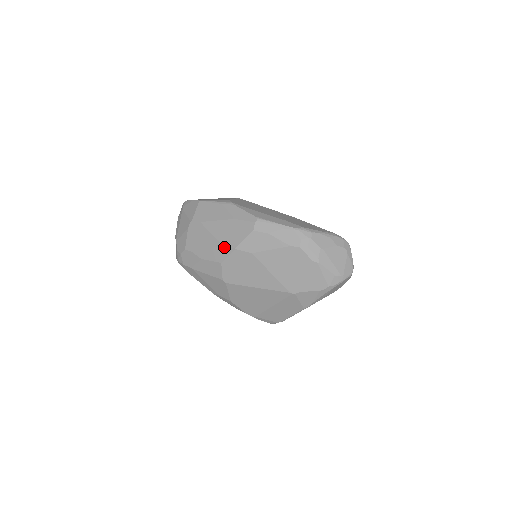
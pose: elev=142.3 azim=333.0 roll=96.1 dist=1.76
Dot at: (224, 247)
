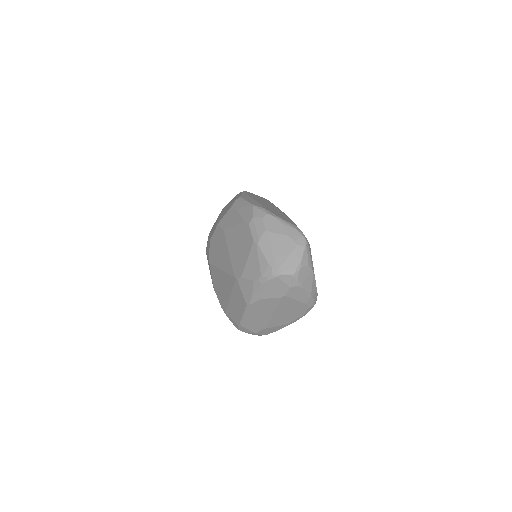
Dot at: (216, 224)
